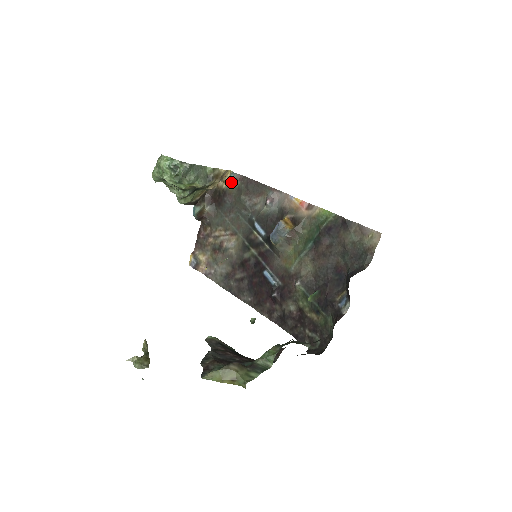
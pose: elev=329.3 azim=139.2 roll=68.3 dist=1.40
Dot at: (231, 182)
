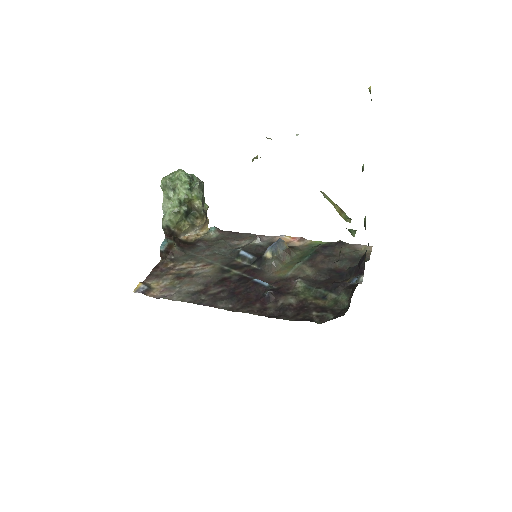
Dot at: (208, 234)
